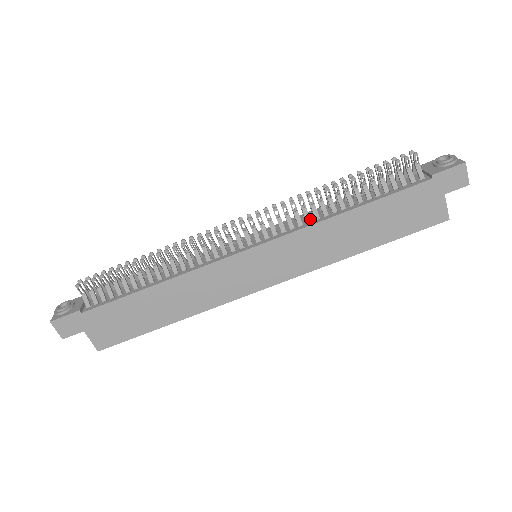
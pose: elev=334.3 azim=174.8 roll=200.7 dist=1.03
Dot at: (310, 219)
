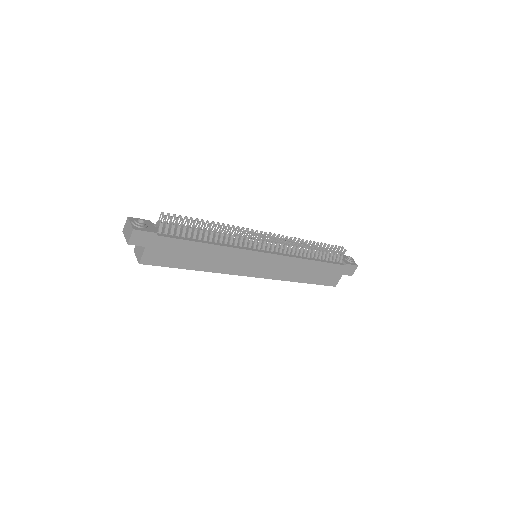
Dot at: occluded
